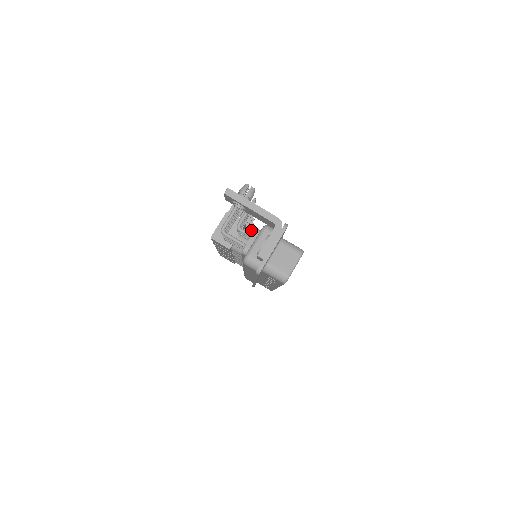
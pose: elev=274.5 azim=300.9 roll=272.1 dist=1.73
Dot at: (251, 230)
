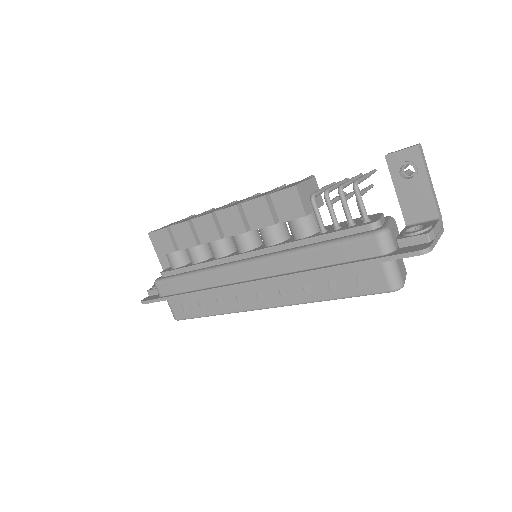
Dot at: occluded
